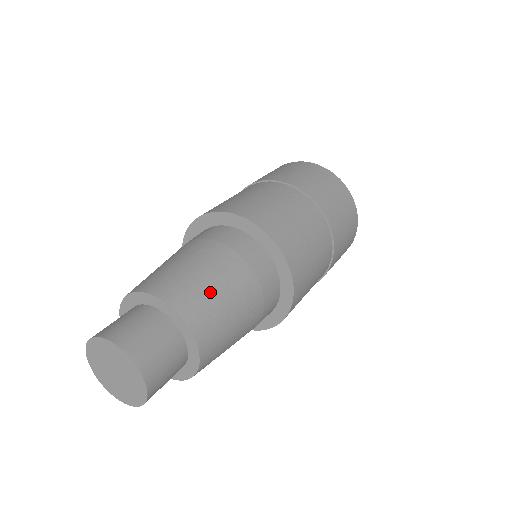
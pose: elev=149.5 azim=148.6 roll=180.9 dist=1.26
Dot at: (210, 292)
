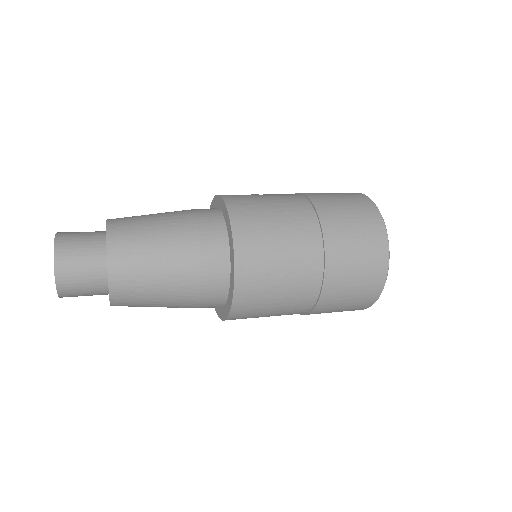
Dot at: (147, 273)
